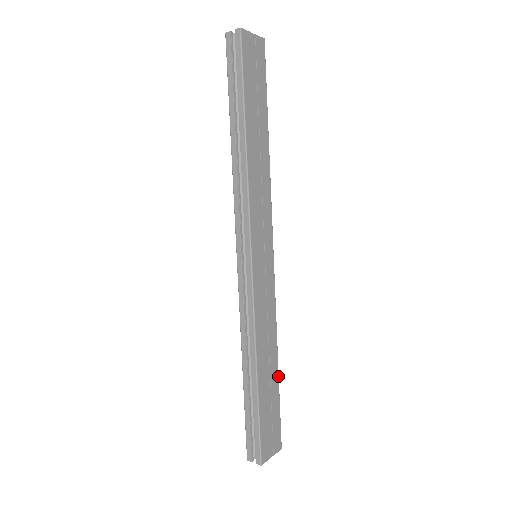
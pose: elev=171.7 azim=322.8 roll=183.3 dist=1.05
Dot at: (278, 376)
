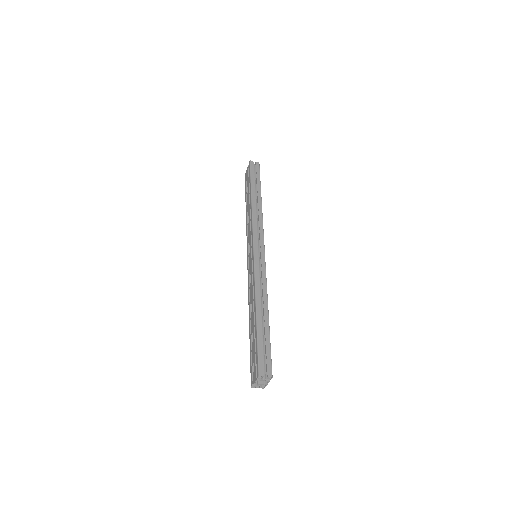
Dot at: occluded
